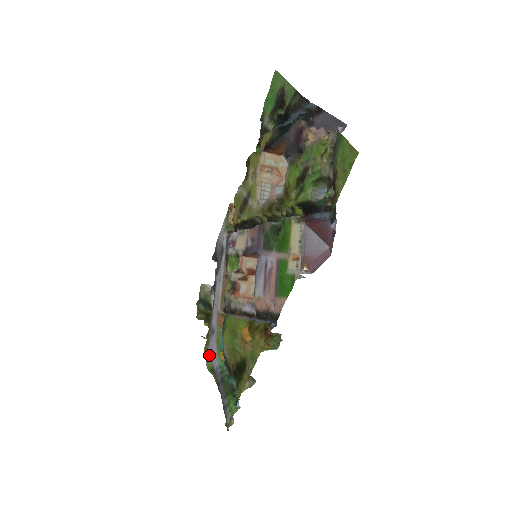
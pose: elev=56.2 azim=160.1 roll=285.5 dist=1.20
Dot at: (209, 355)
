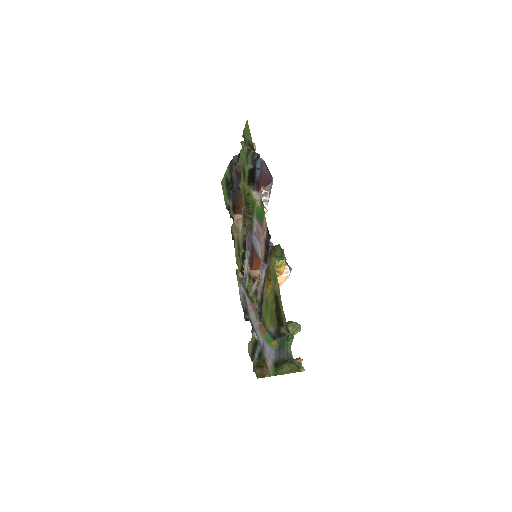
Dot at: (269, 364)
